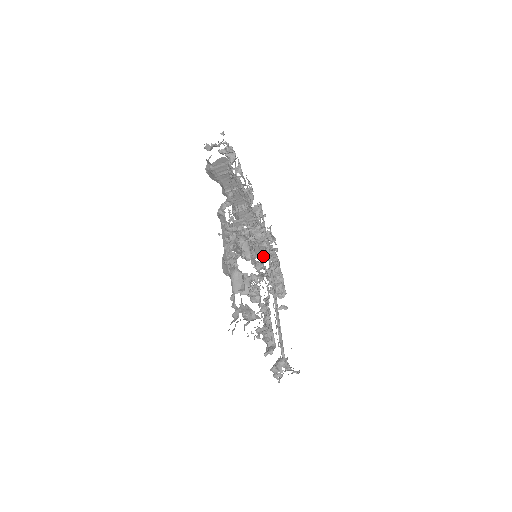
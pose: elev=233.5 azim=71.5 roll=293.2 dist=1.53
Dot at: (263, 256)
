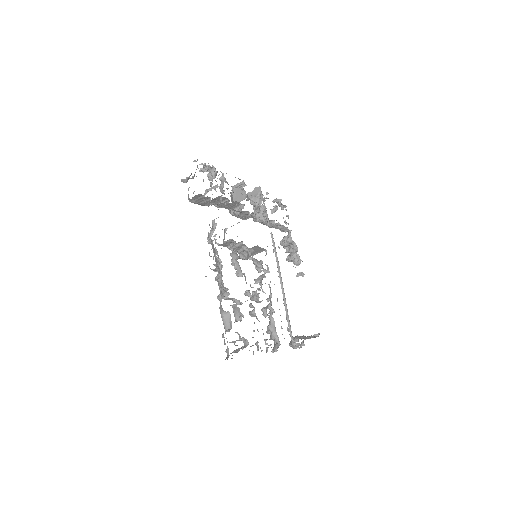
Dot at: occluded
